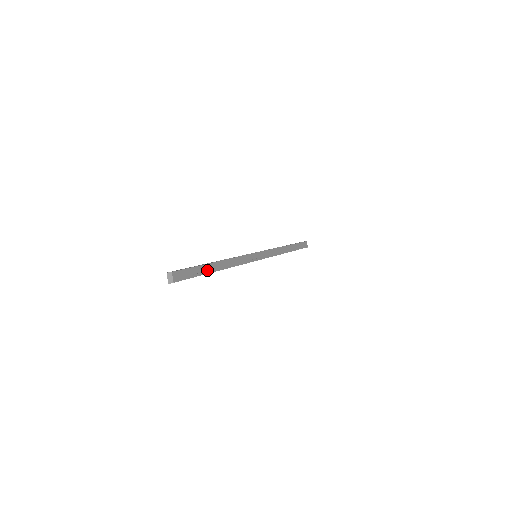
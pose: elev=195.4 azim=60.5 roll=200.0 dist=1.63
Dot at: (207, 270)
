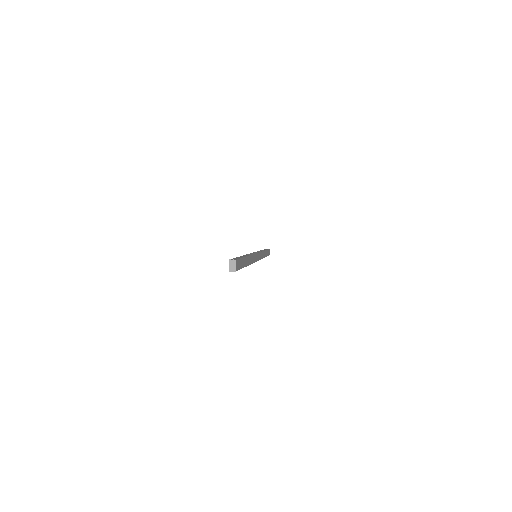
Dot at: (245, 263)
